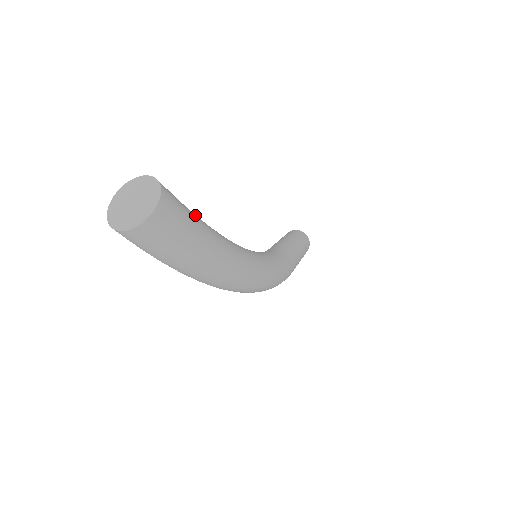
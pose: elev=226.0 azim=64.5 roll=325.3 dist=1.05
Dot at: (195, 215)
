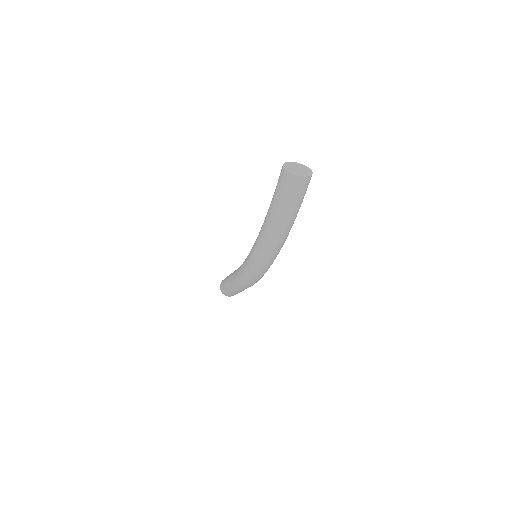
Dot at: occluded
